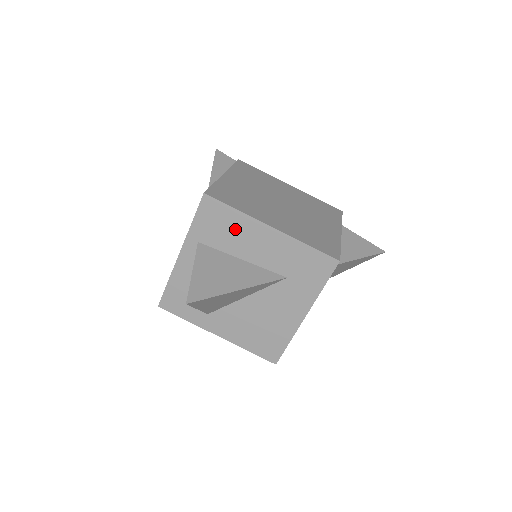
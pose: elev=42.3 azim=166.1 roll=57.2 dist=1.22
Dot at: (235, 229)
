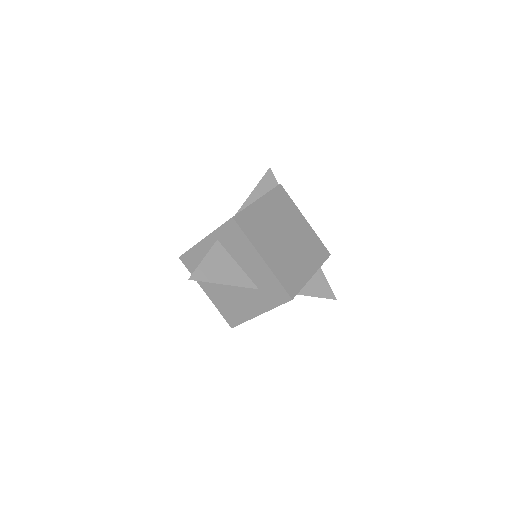
Dot at: (241, 246)
